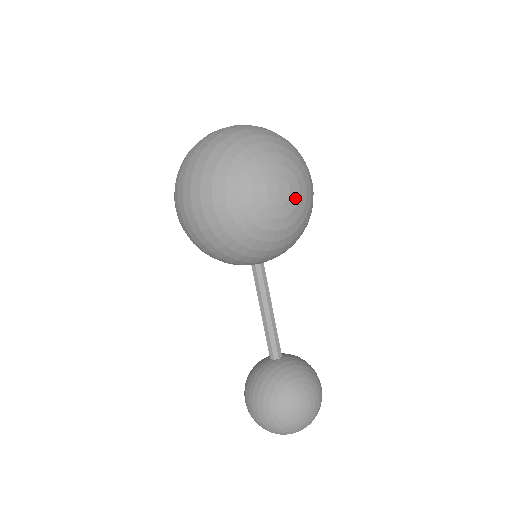
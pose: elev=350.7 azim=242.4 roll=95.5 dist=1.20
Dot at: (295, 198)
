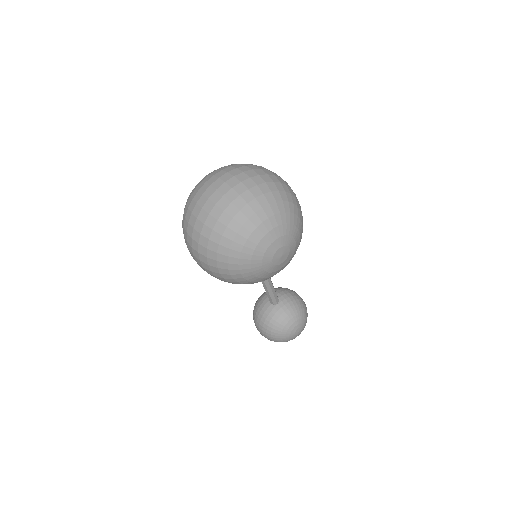
Dot at: (293, 250)
